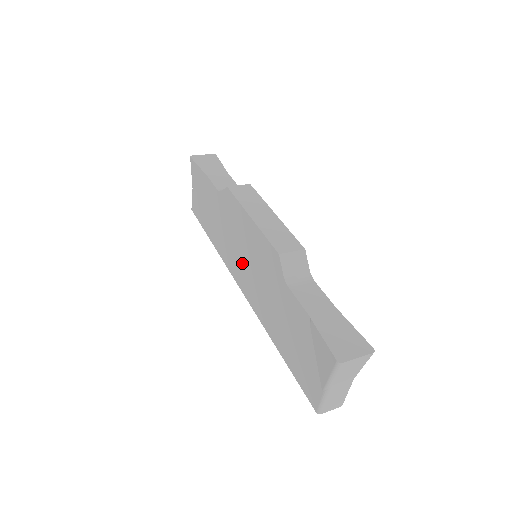
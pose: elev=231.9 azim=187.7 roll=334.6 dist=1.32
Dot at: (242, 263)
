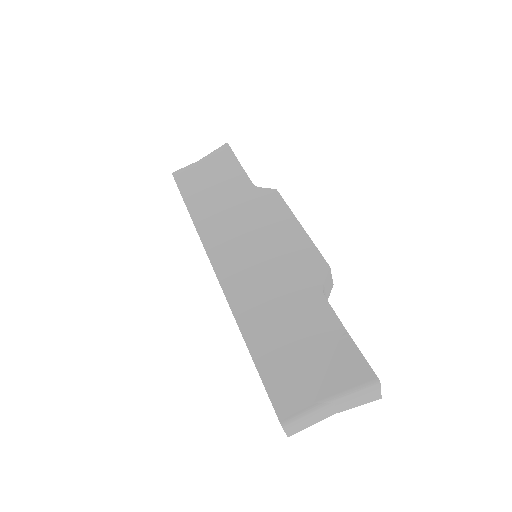
Dot at: (243, 249)
